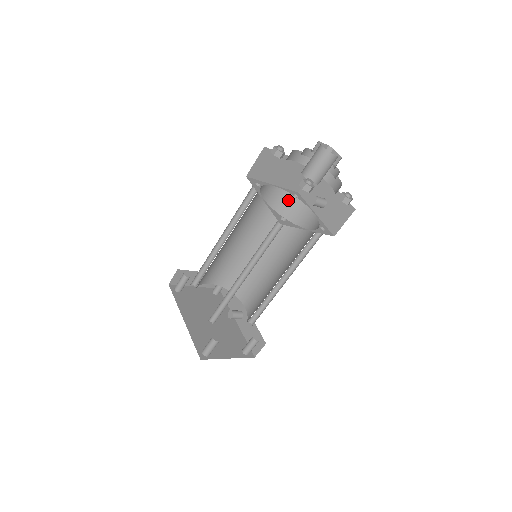
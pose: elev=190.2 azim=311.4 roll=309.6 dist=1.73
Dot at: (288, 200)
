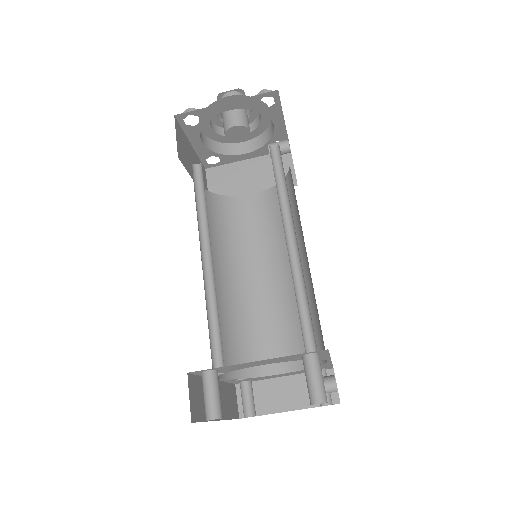
Dot at: occluded
